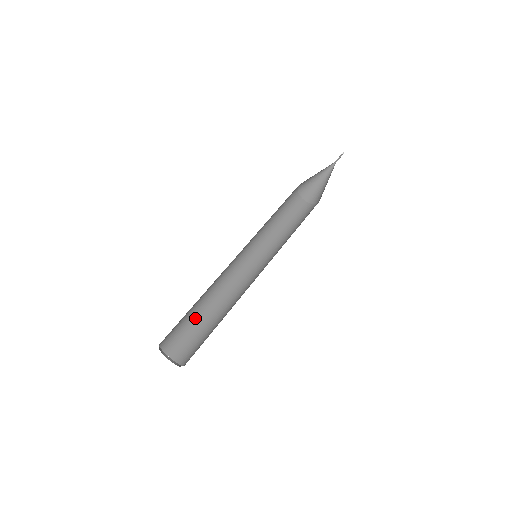
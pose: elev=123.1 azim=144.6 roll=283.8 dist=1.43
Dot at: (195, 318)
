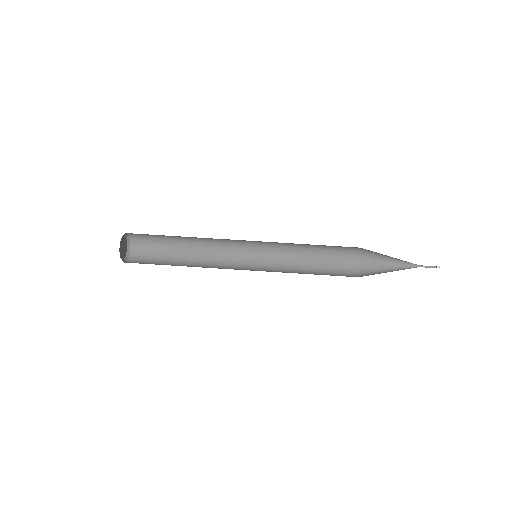
Dot at: (170, 236)
